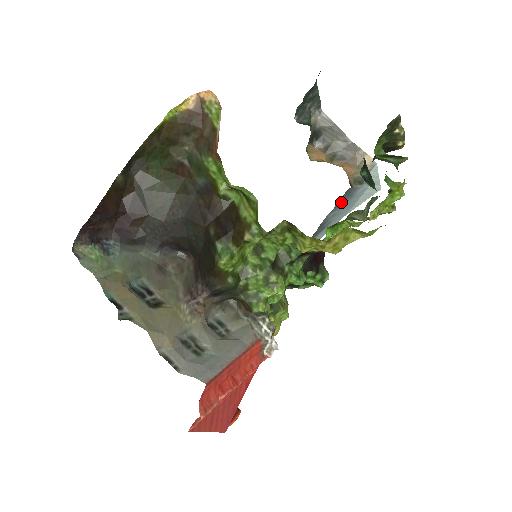
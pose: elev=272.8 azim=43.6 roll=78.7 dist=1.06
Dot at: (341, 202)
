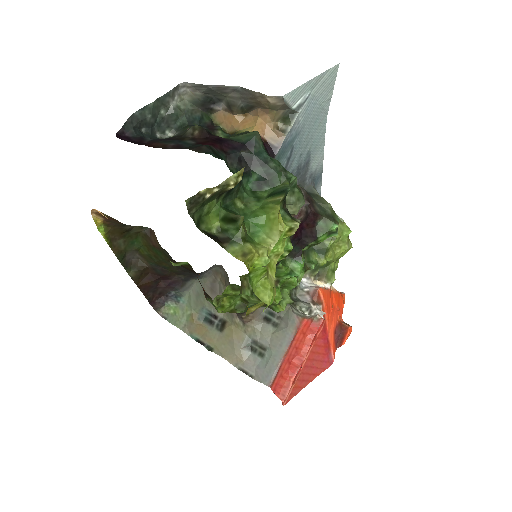
Dot at: (287, 158)
